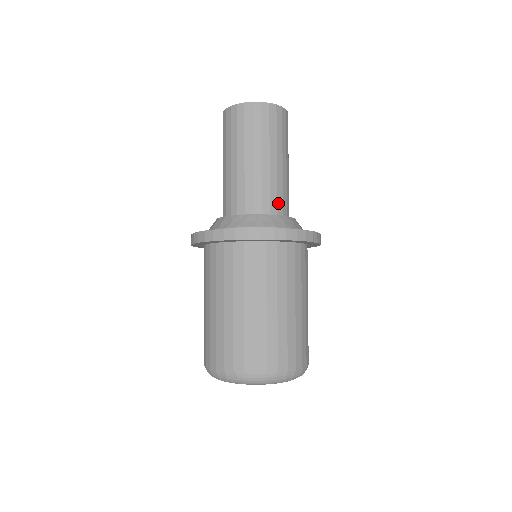
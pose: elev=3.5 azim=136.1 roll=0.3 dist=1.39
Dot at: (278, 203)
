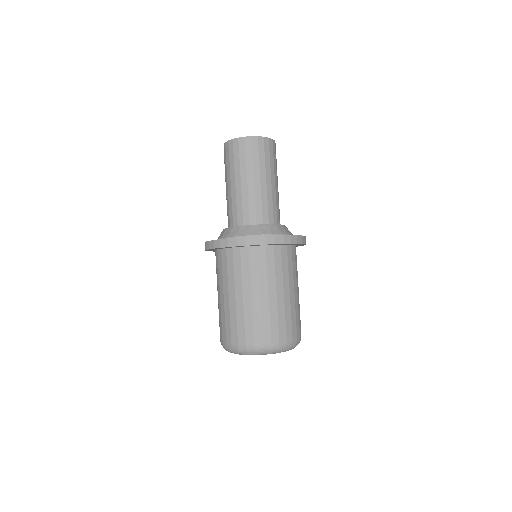
Dot at: (279, 216)
